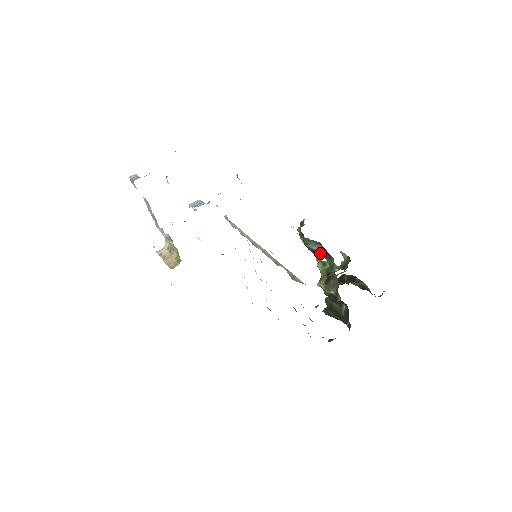
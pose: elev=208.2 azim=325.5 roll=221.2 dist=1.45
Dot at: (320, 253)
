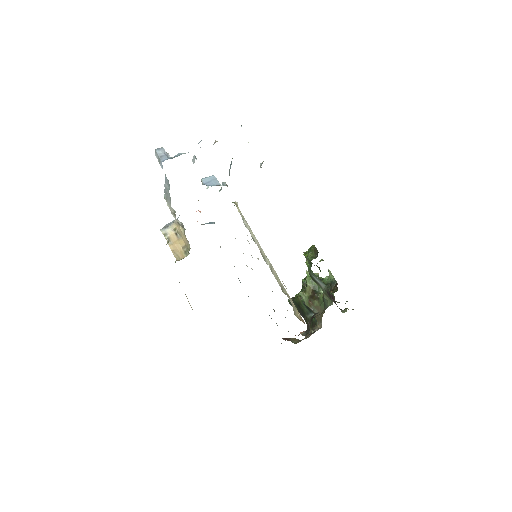
Dot at: (320, 286)
